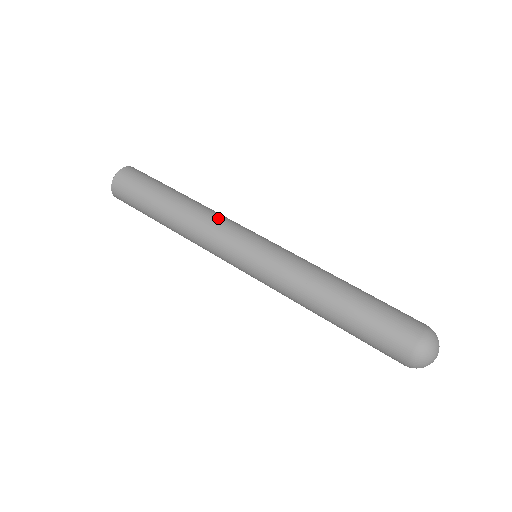
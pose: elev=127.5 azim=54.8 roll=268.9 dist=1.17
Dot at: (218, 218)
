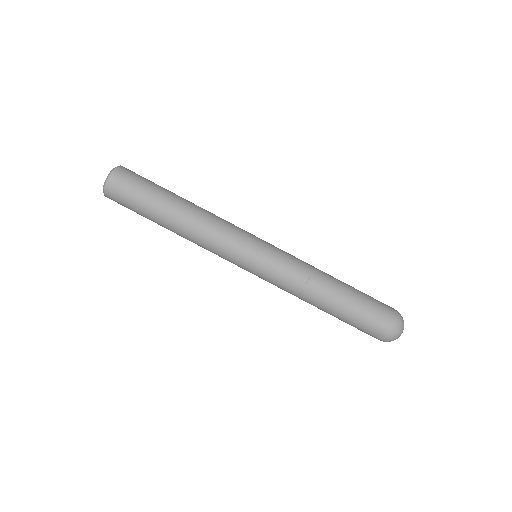
Dot at: (212, 240)
